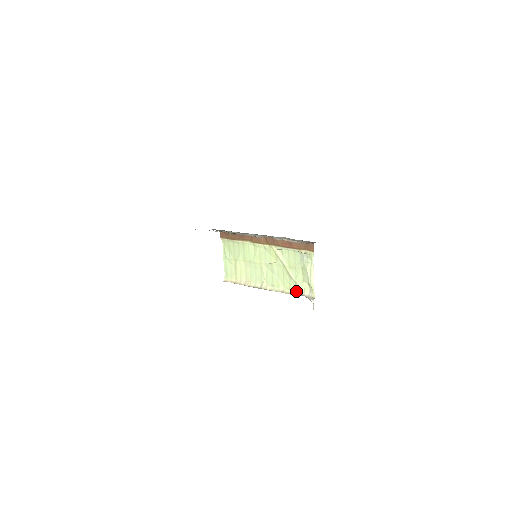
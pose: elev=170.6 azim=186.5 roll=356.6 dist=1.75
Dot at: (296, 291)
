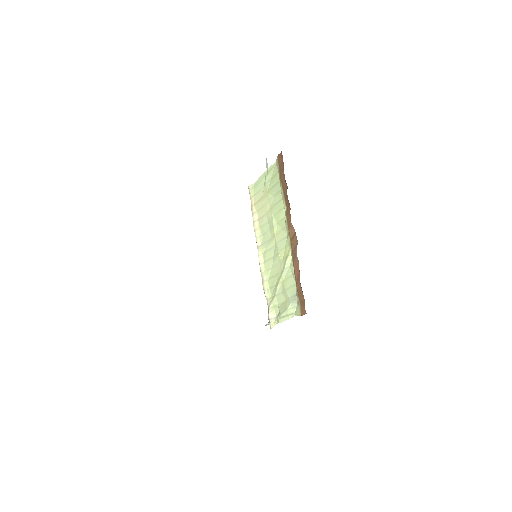
Dot at: (269, 300)
